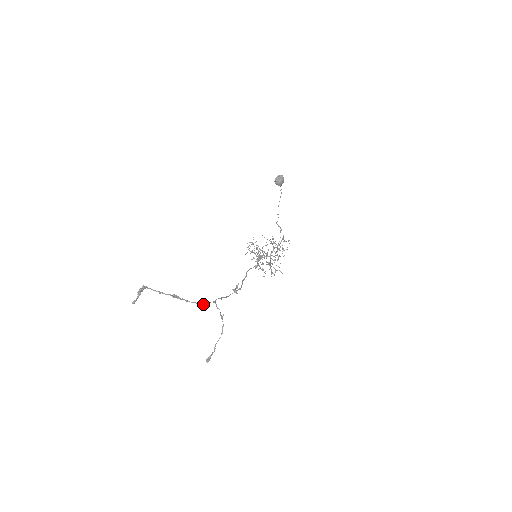
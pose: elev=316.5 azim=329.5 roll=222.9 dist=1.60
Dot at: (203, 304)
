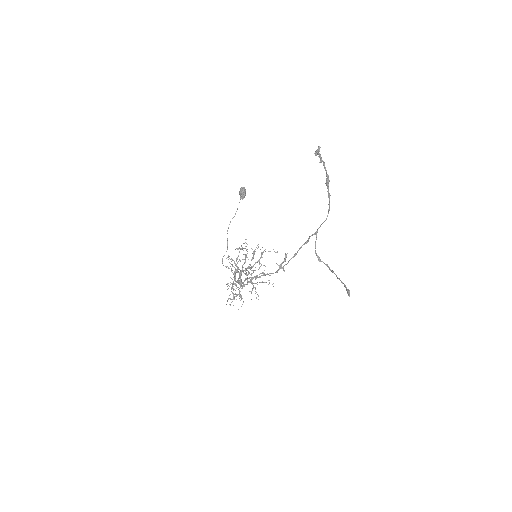
Dot at: (327, 216)
